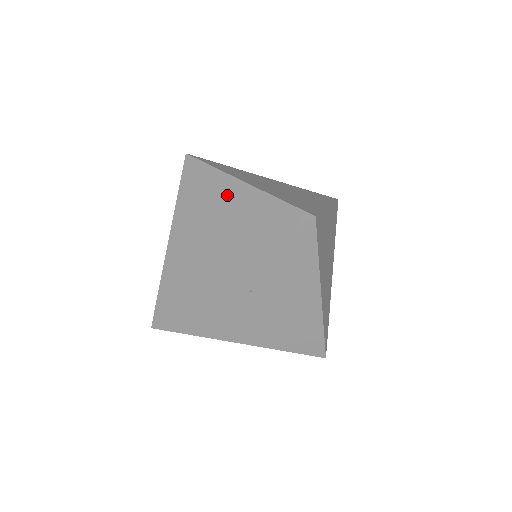
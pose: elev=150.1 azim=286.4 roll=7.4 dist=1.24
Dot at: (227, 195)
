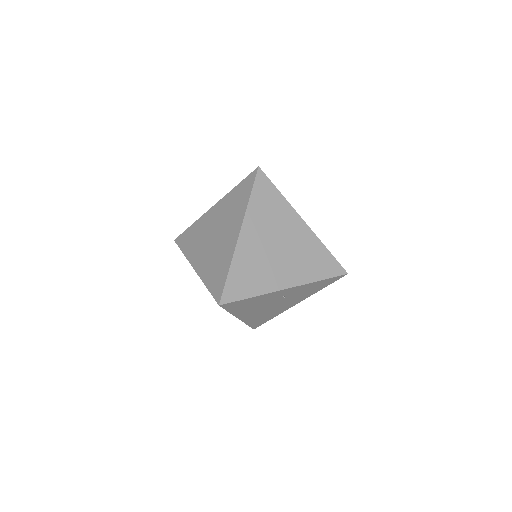
Dot at: (293, 227)
